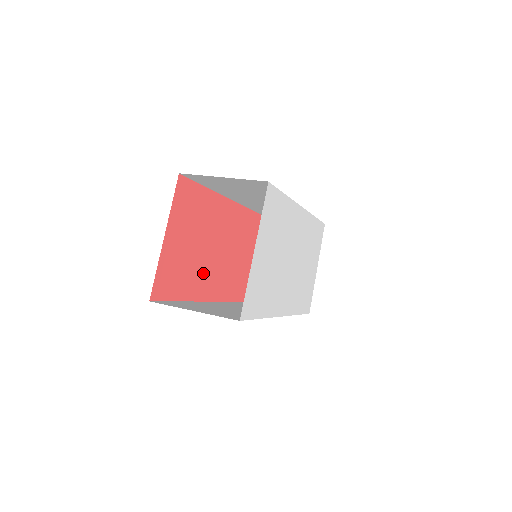
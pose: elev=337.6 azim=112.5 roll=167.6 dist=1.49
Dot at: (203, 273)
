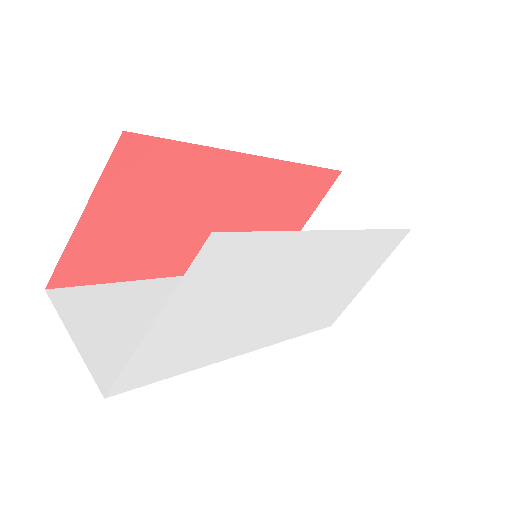
Dot at: (176, 248)
